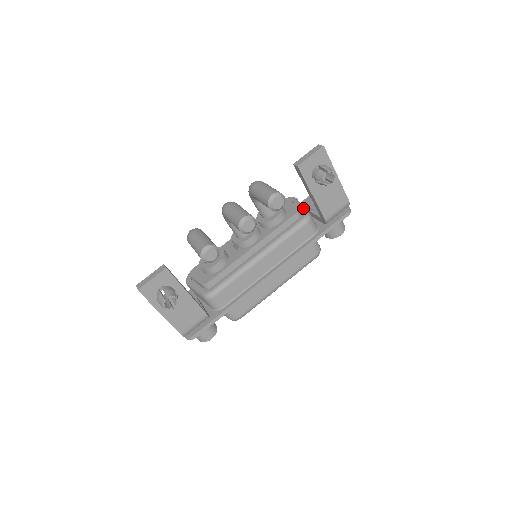
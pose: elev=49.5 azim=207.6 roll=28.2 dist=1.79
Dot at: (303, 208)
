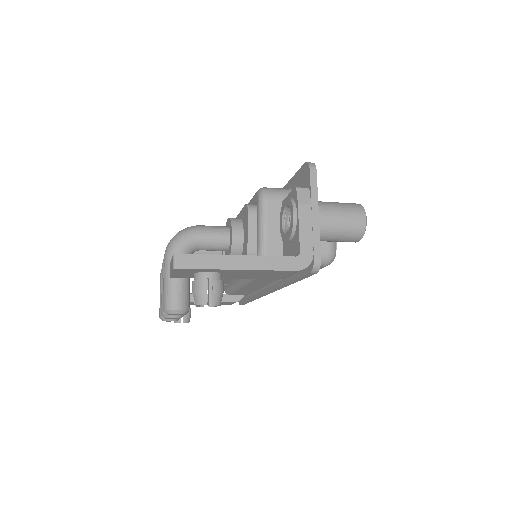
Dot at: (259, 244)
